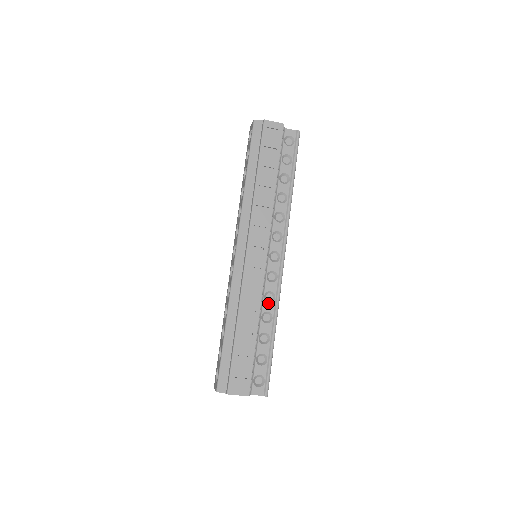
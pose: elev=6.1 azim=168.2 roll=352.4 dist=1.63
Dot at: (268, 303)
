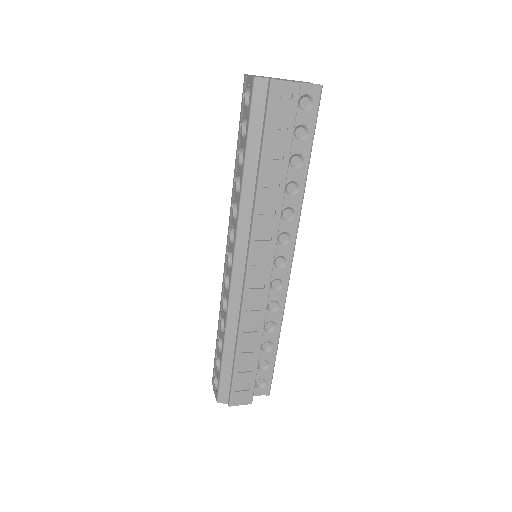
Dot at: (271, 313)
